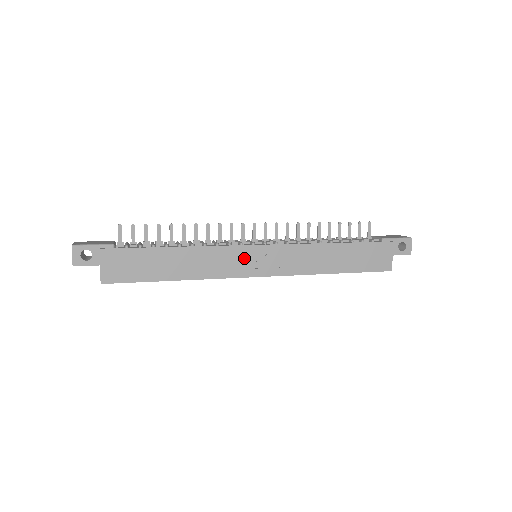
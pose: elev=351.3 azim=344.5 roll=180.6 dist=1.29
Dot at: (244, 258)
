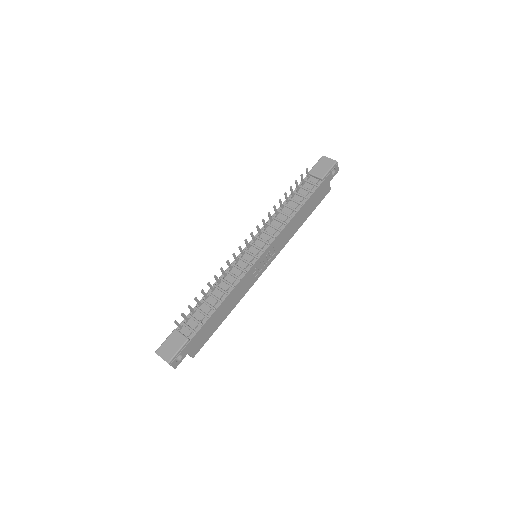
Dot at: (256, 269)
